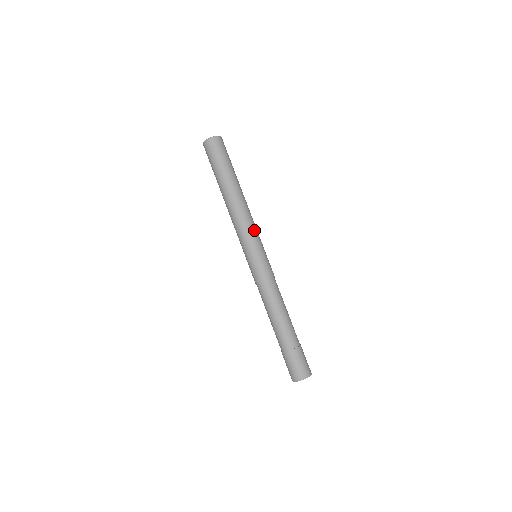
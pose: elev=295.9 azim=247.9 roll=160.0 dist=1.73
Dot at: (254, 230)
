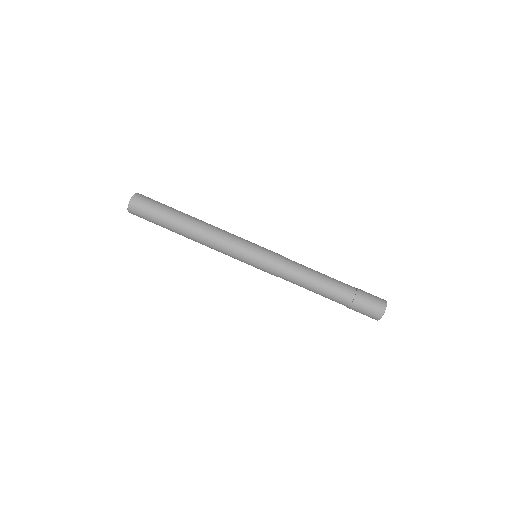
Dot at: (233, 243)
